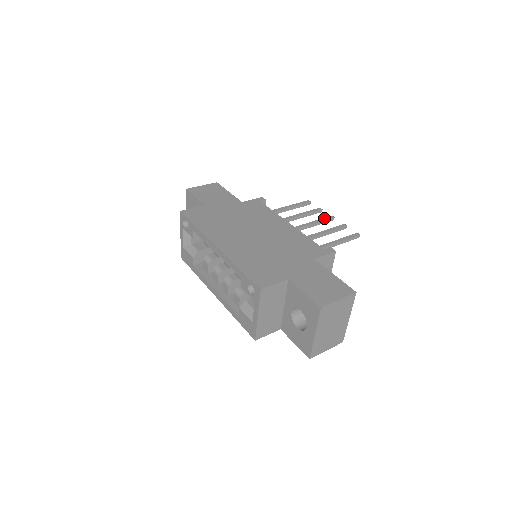
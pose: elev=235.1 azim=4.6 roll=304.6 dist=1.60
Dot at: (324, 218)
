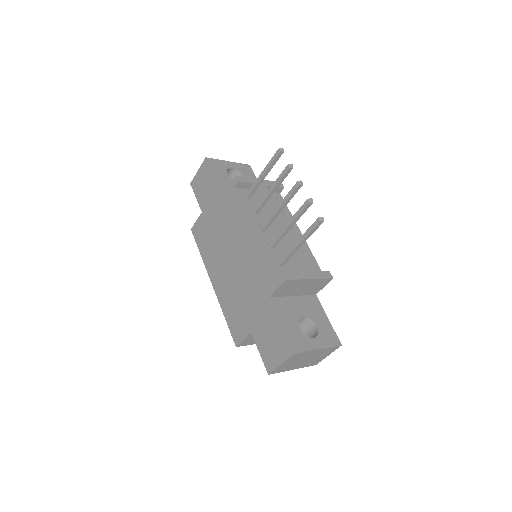
Dot at: (289, 192)
